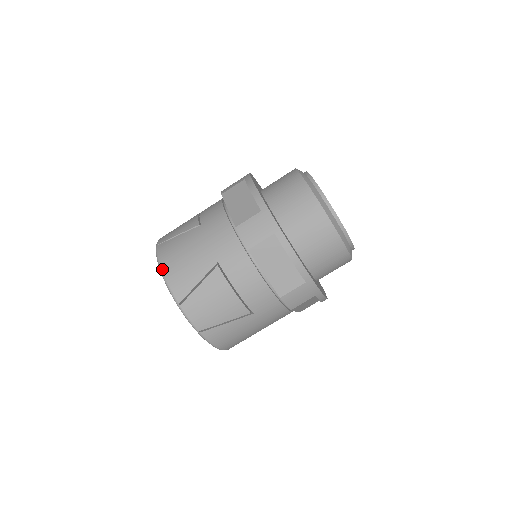
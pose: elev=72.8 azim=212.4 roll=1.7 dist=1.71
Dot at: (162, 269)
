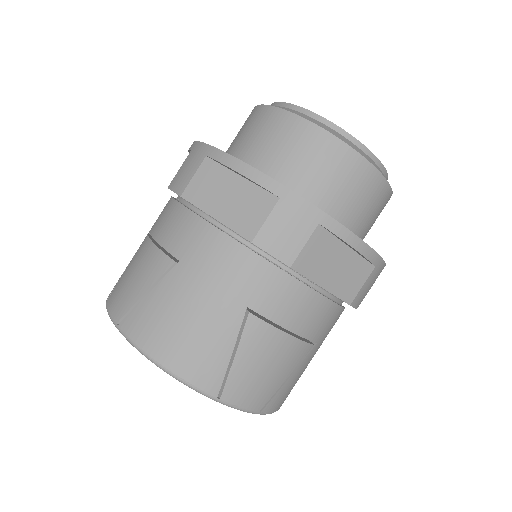
Dot at: (159, 362)
